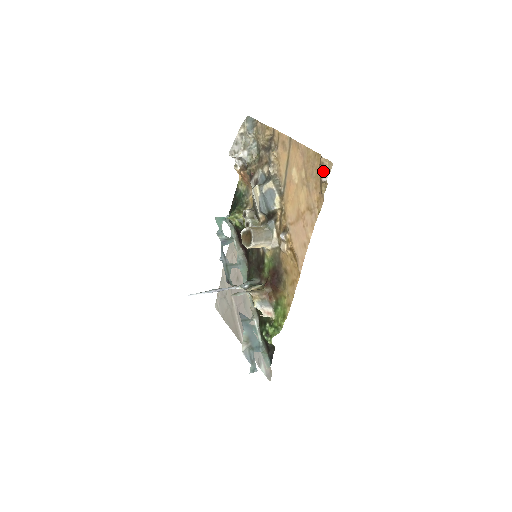
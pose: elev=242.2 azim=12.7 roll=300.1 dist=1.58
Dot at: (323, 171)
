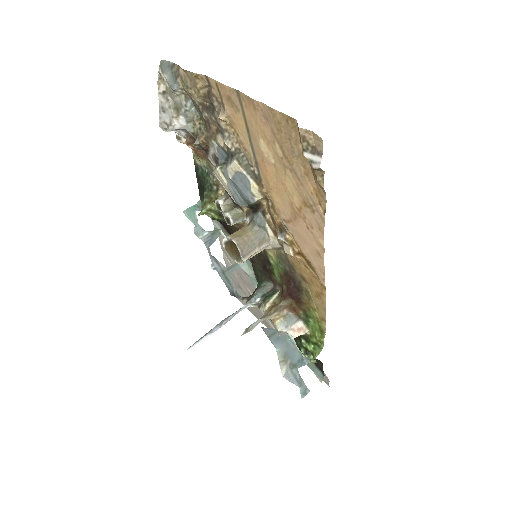
Dot at: (309, 151)
